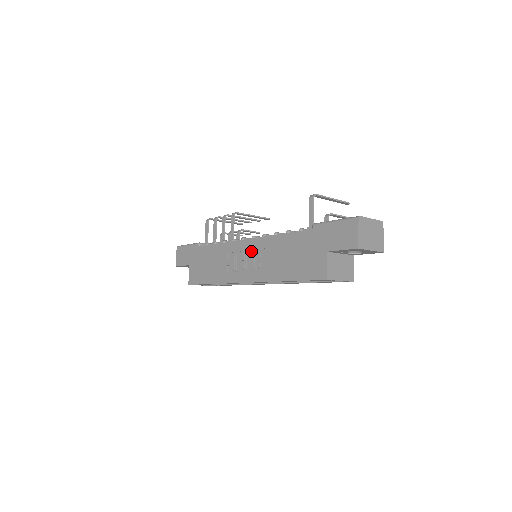
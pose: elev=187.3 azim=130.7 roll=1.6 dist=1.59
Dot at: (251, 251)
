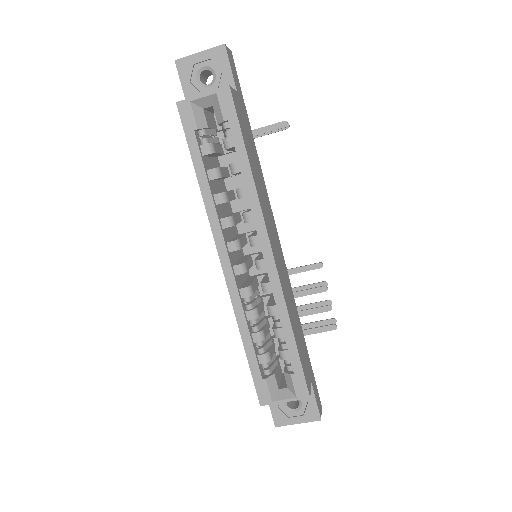
Dot at: occluded
